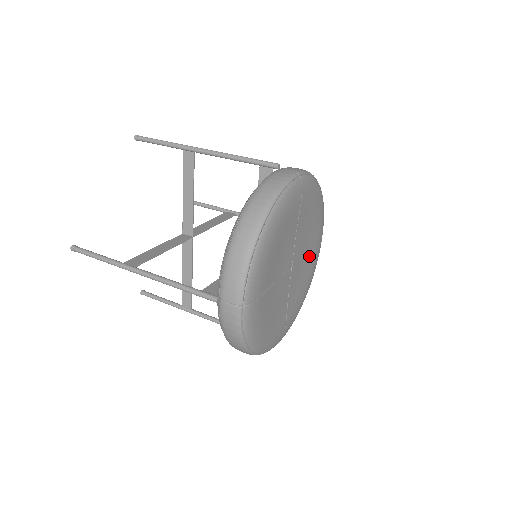
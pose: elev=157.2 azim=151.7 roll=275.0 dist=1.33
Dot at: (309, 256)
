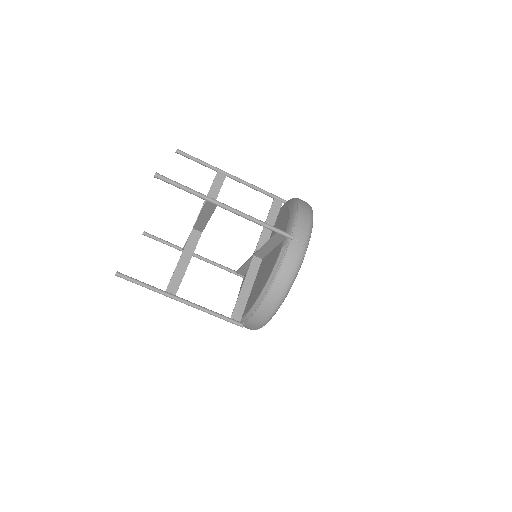
Dot at: occluded
